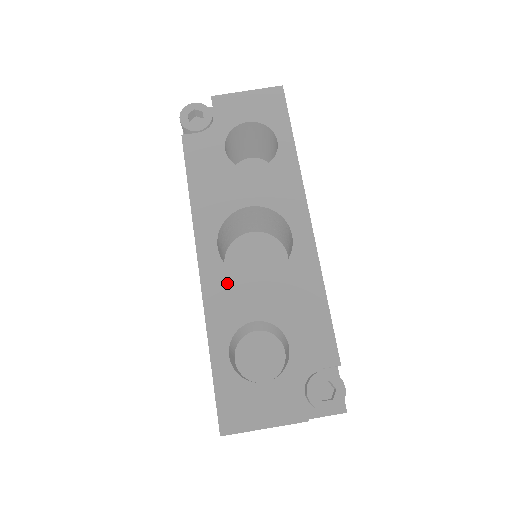
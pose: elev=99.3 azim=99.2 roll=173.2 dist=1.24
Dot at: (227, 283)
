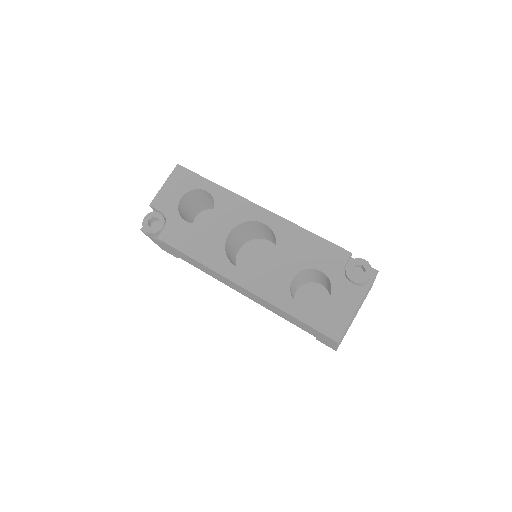
Dot at: (261, 277)
